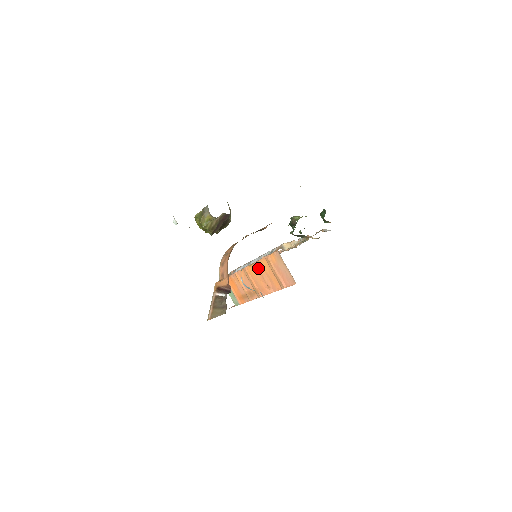
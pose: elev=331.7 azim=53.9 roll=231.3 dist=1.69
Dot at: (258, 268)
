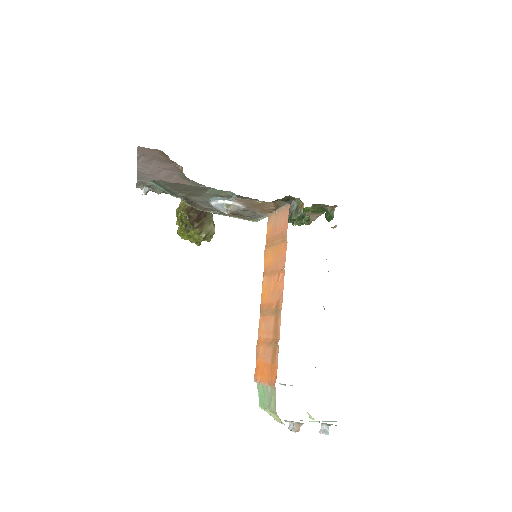
Dot at: (266, 273)
